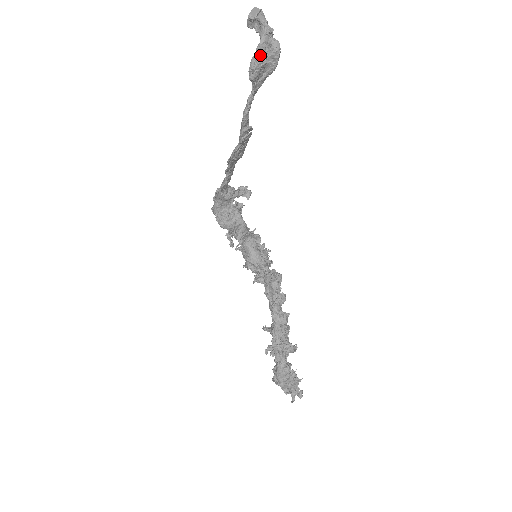
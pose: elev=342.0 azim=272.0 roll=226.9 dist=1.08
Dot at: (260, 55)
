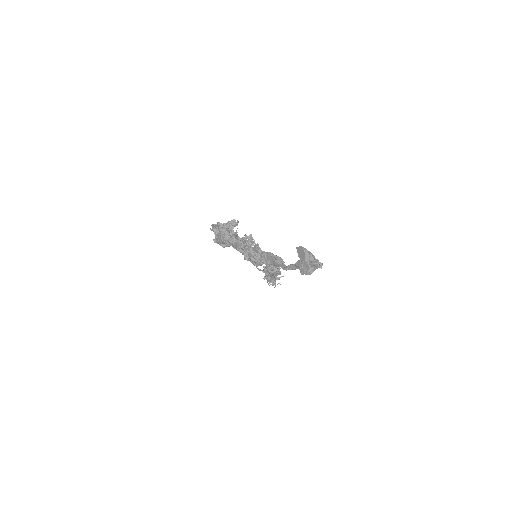
Dot at: (310, 269)
